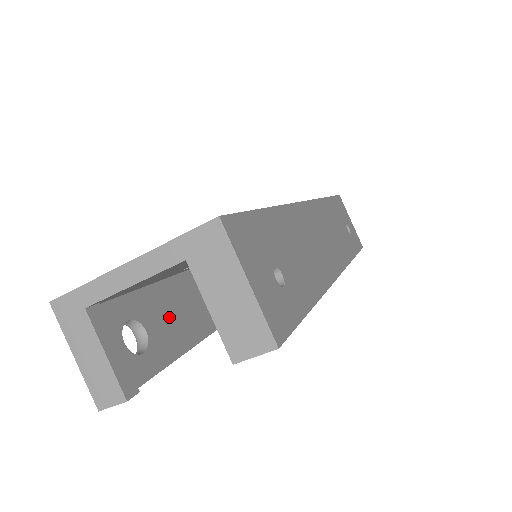
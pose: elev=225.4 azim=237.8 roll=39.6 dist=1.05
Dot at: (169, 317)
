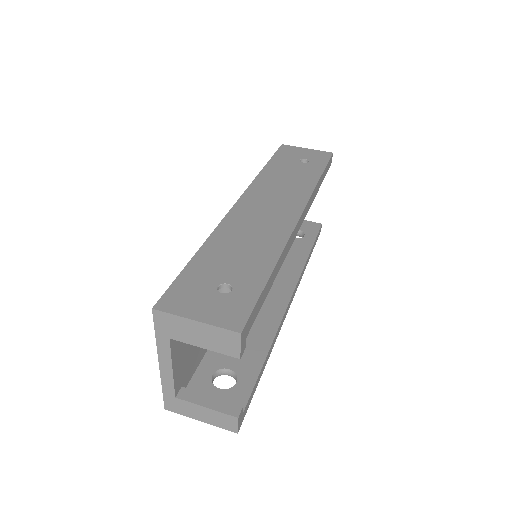
Dot at: occluded
